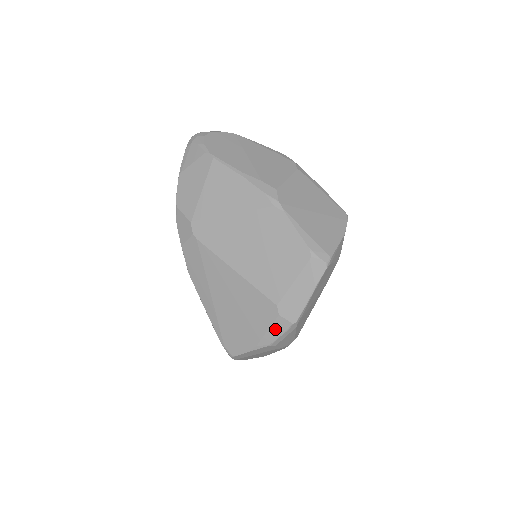
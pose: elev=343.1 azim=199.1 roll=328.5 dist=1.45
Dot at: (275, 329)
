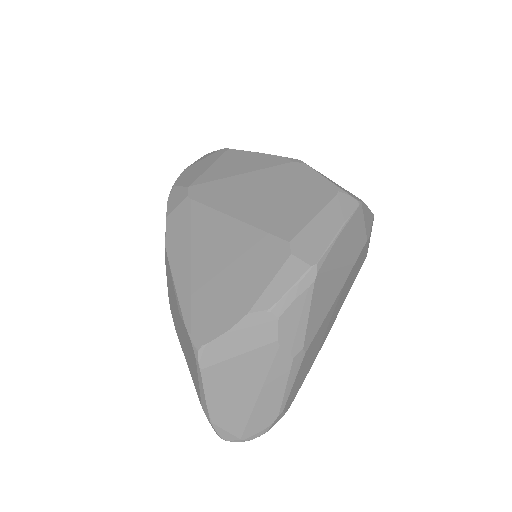
Dot at: (282, 279)
